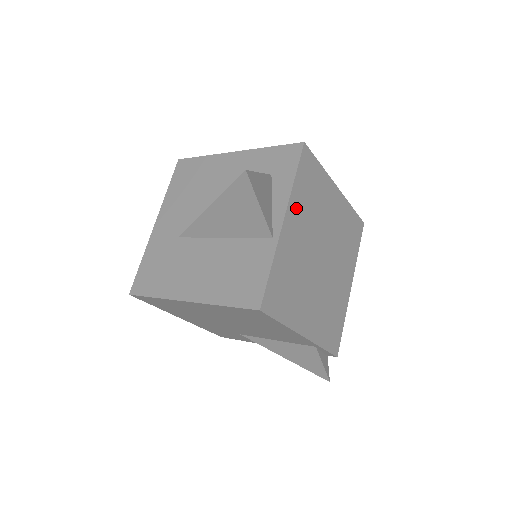
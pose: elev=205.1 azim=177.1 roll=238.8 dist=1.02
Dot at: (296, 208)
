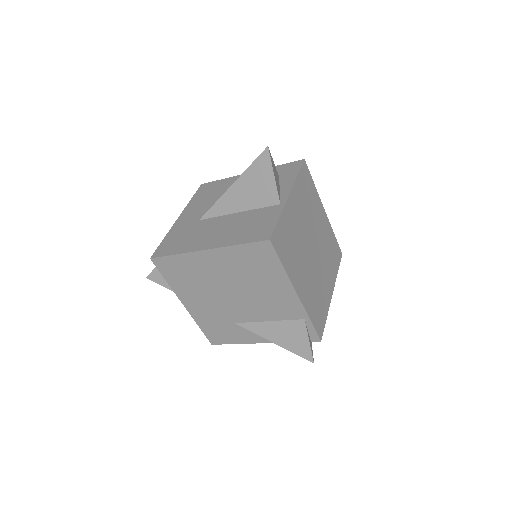
Dot at: (297, 195)
